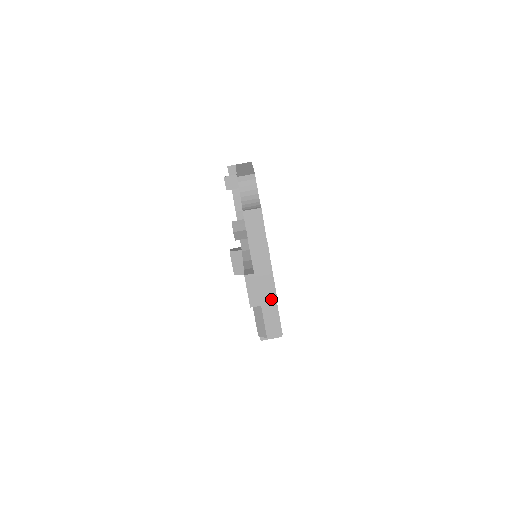
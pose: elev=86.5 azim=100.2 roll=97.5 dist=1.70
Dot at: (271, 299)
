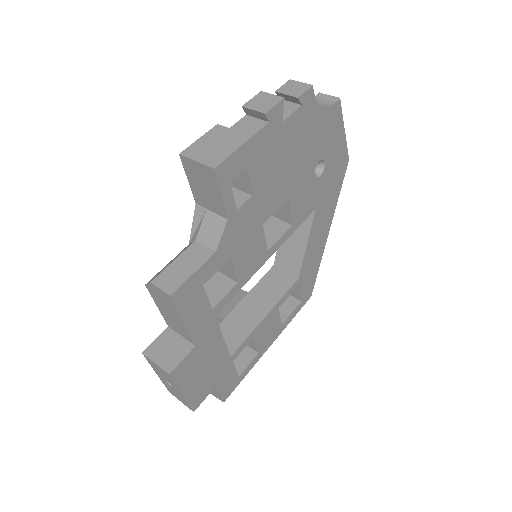
Dot at: (212, 161)
